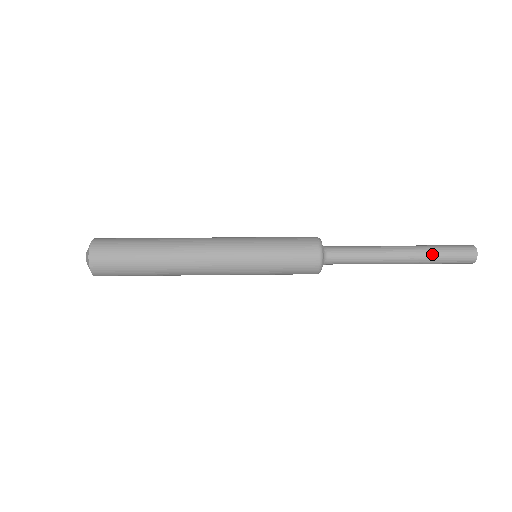
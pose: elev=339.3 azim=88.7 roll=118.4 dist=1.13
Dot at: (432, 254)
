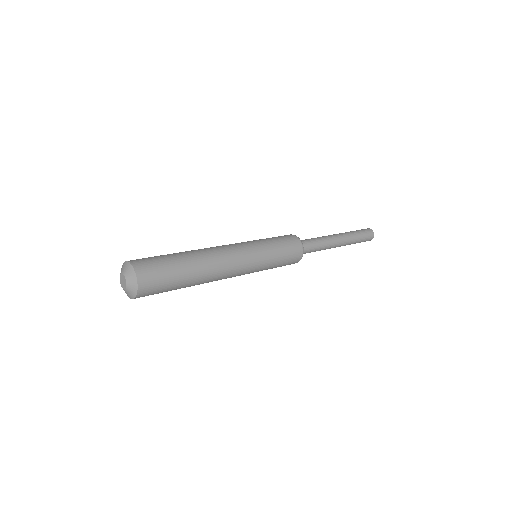
Dot at: (354, 236)
